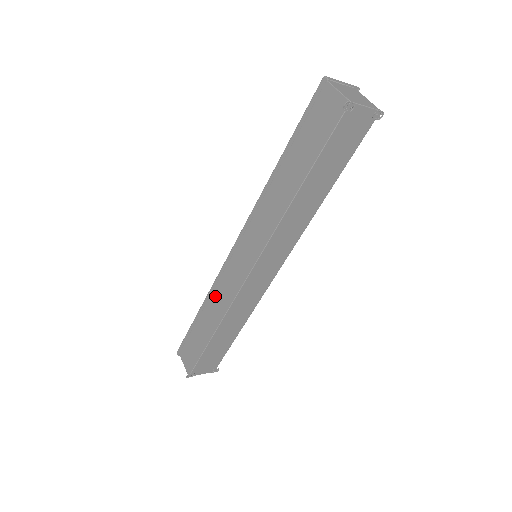
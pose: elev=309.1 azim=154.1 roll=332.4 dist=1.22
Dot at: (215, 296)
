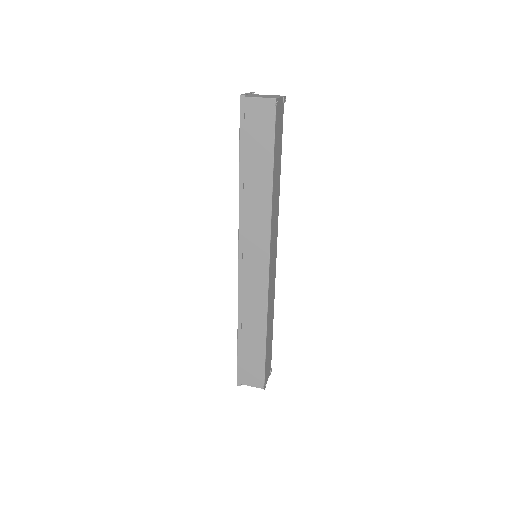
Dot at: (246, 310)
